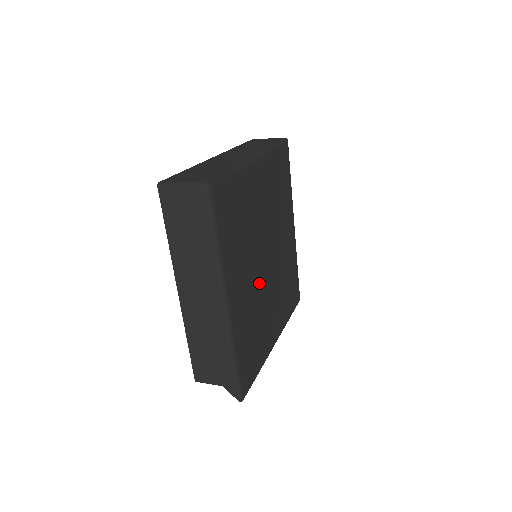
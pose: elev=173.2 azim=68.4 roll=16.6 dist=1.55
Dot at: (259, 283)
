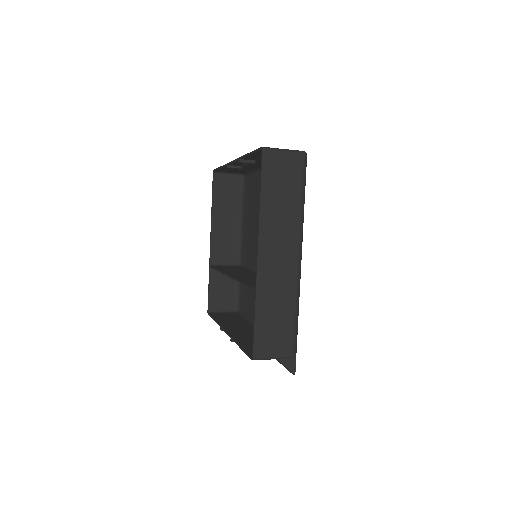
Dot at: occluded
